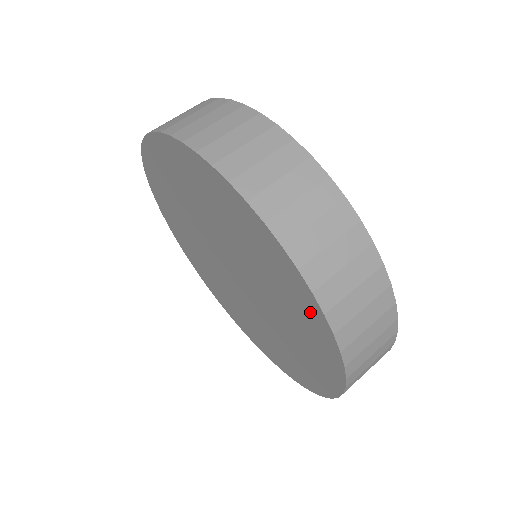
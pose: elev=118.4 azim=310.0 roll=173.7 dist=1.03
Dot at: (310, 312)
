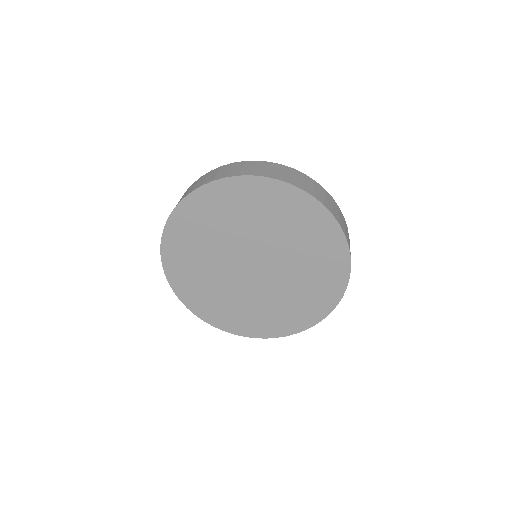
Dot at: (266, 190)
